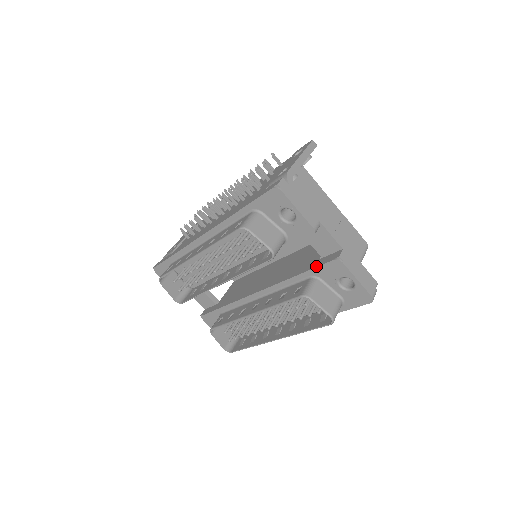
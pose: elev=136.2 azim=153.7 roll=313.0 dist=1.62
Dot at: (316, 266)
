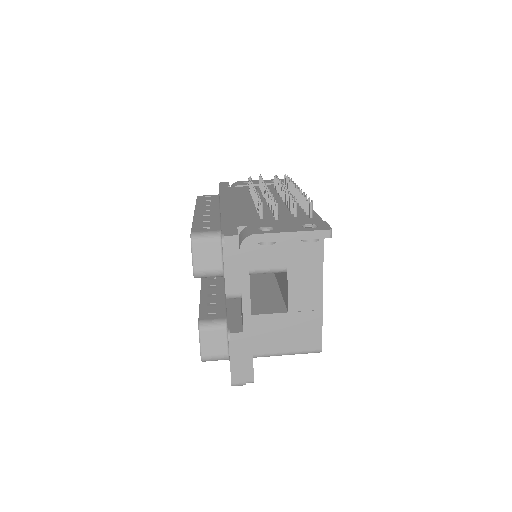
Dot at: (228, 317)
